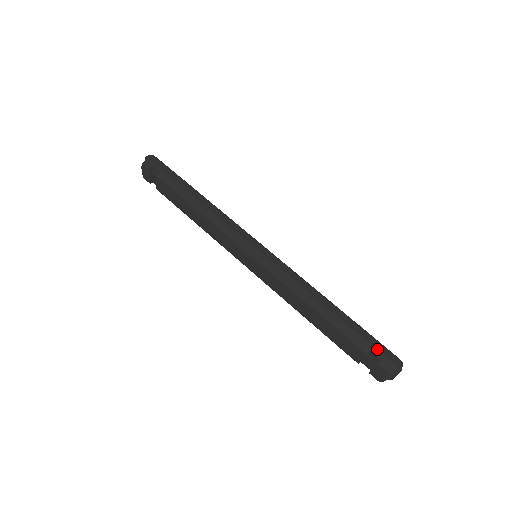
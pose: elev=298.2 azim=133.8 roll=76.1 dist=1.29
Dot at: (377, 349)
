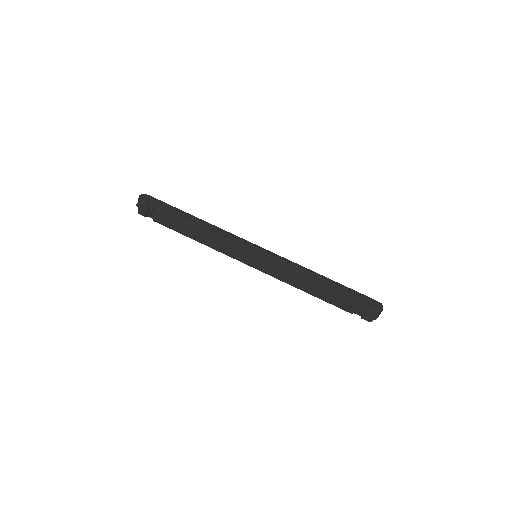
Dot at: (364, 299)
